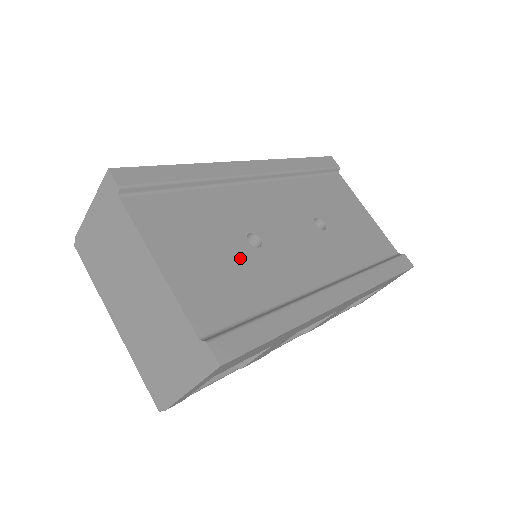
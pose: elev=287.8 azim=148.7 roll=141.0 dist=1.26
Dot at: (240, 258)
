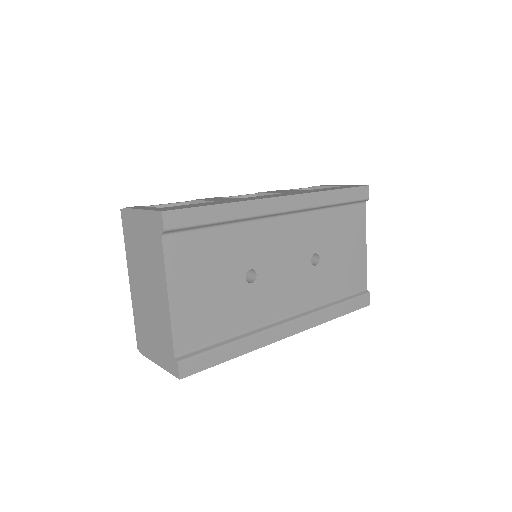
Dot at: (232, 293)
